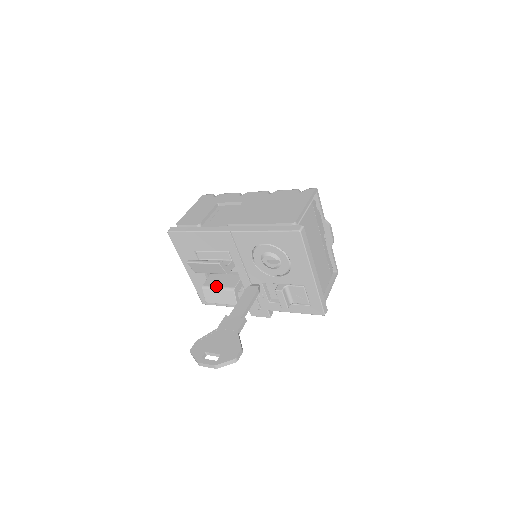
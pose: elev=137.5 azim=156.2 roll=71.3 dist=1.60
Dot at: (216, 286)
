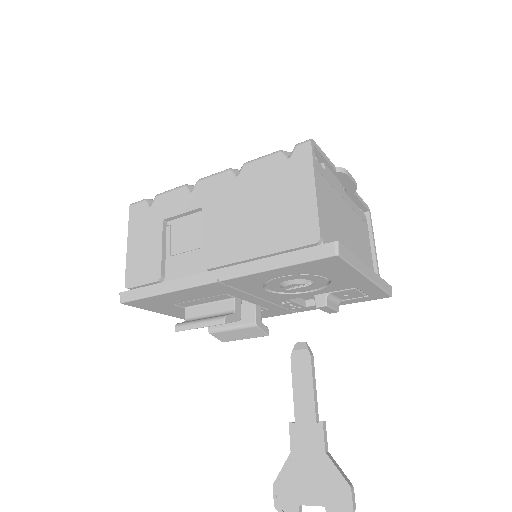
Dot at: (227, 326)
